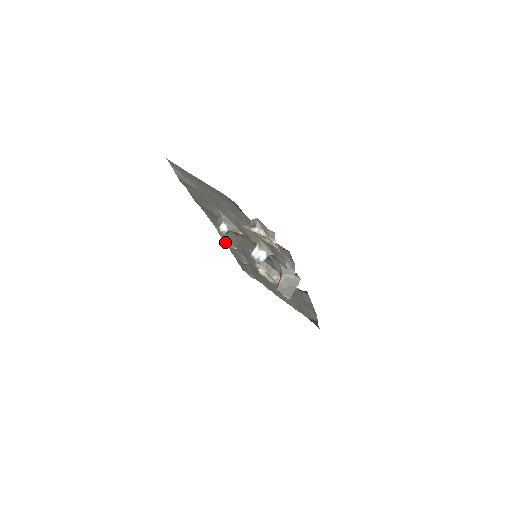
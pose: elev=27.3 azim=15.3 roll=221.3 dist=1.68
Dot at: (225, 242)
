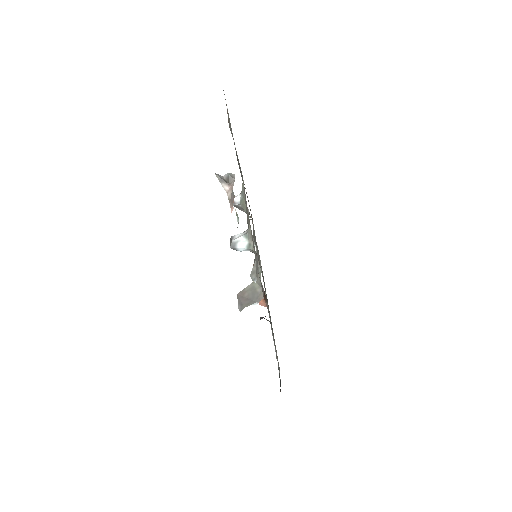
Dot at: occluded
